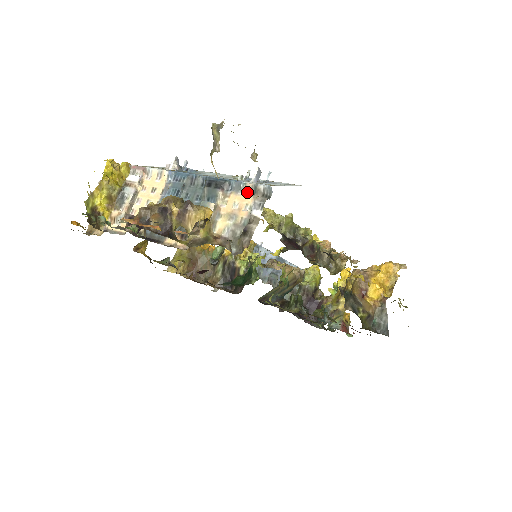
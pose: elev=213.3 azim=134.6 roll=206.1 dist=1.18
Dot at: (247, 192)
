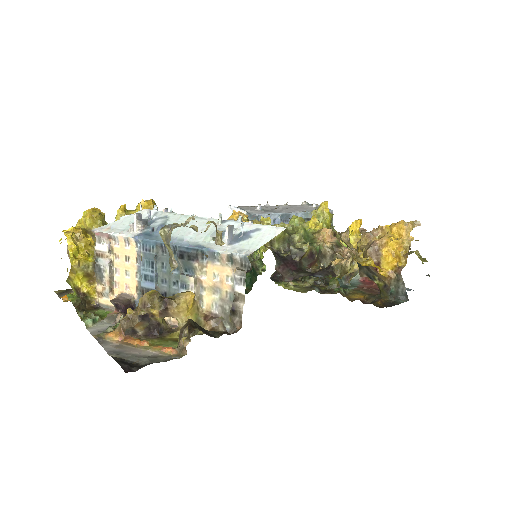
Dot at: (224, 262)
